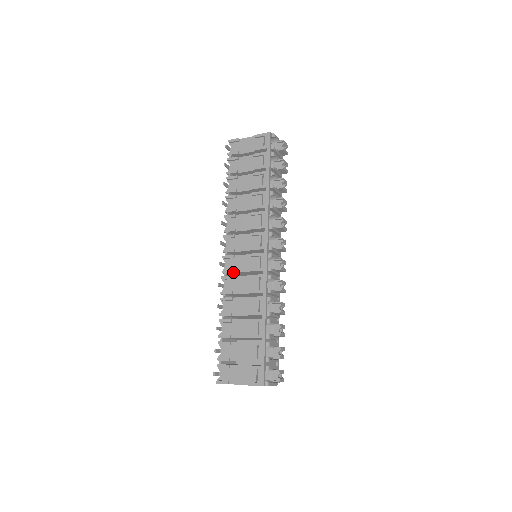
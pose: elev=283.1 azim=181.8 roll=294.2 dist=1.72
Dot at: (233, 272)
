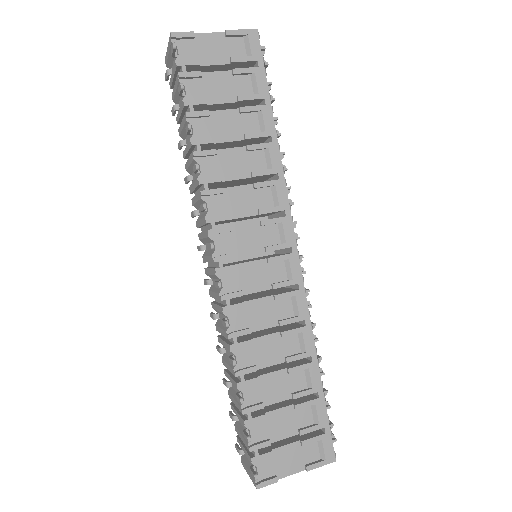
Dot at: (242, 295)
